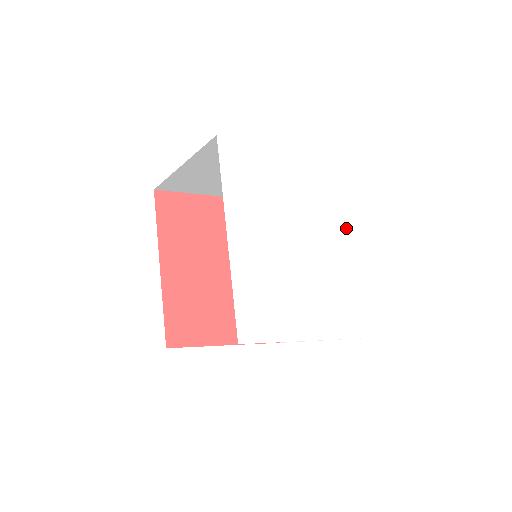
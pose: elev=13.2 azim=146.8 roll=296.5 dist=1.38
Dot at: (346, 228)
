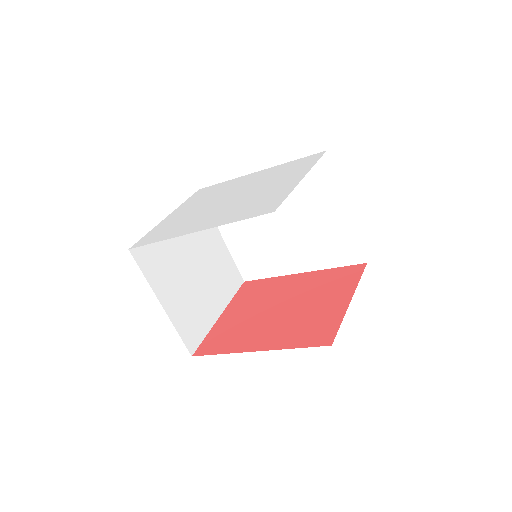
Dot at: (240, 180)
